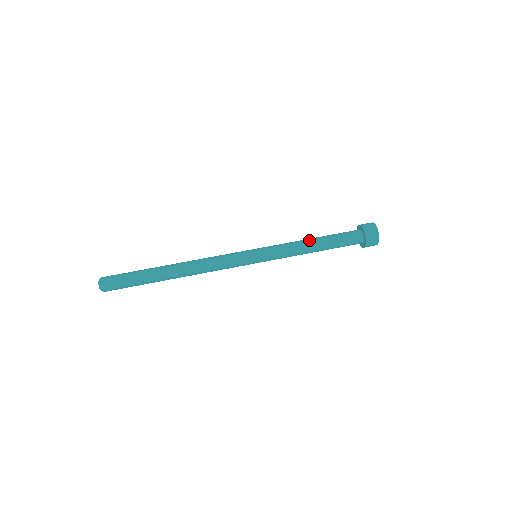
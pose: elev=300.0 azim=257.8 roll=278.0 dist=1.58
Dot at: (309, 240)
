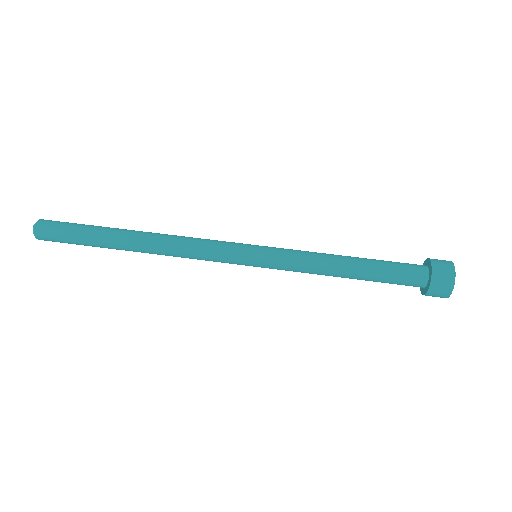
Dot at: (341, 258)
